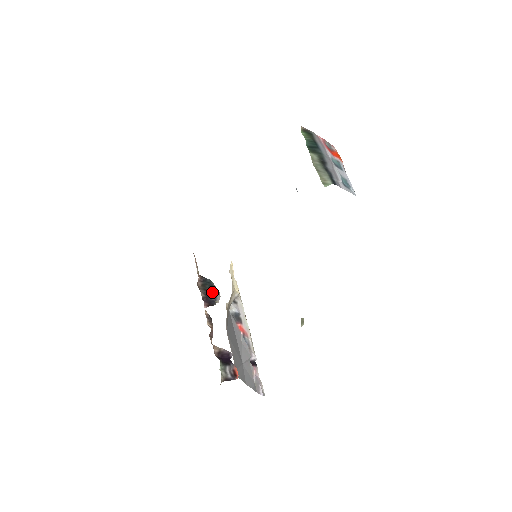
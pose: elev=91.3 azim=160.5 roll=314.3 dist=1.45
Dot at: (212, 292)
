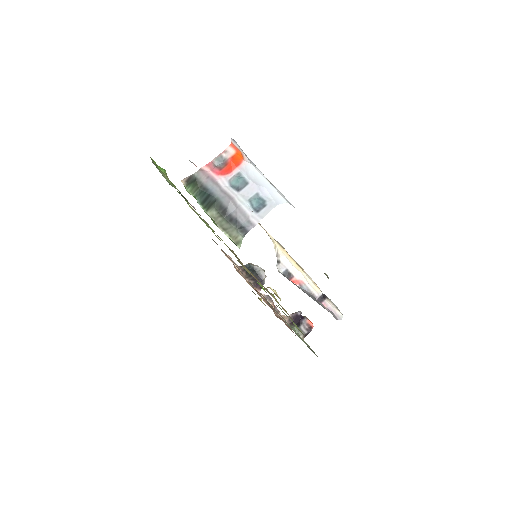
Dot at: (256, 274)
